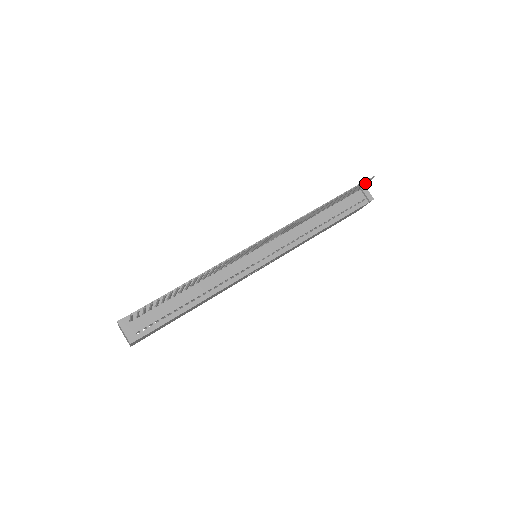
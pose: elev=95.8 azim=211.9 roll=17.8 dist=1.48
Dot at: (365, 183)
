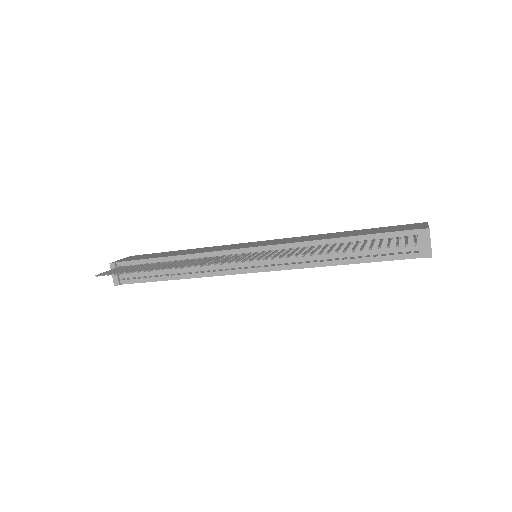
Dot at: (405, 243)
